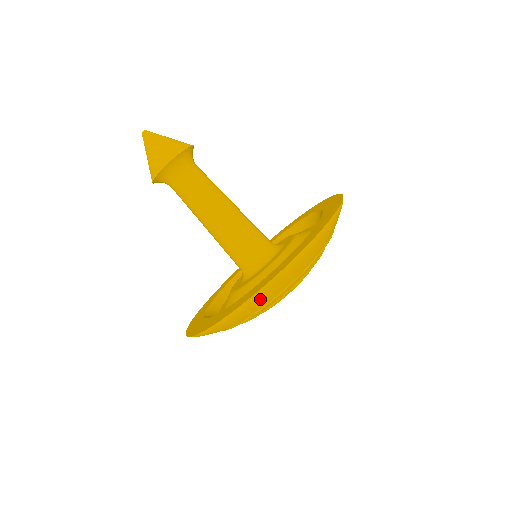
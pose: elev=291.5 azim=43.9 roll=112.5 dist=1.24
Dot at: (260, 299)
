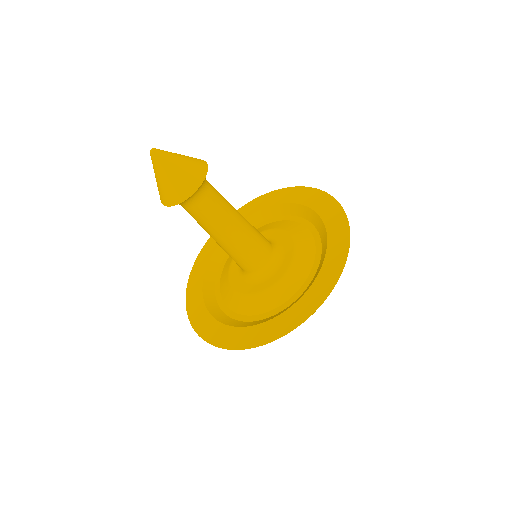
Dot at: occluded
